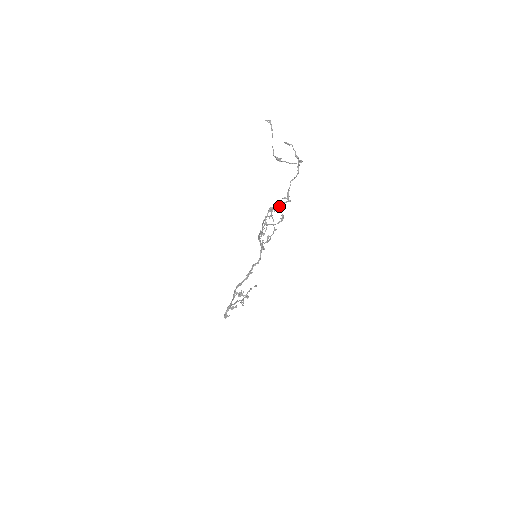
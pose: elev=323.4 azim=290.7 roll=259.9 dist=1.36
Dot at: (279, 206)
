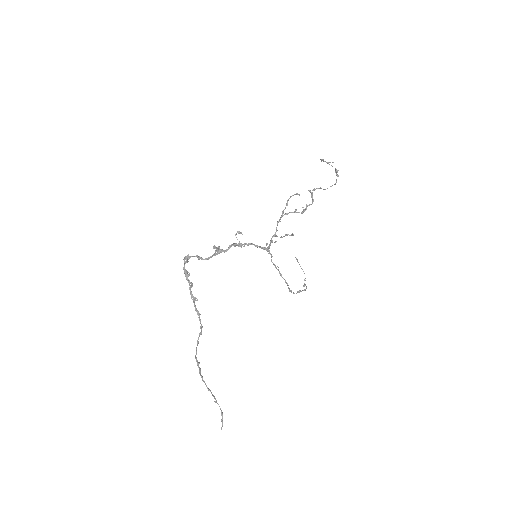
Dot at: (303, 207)
